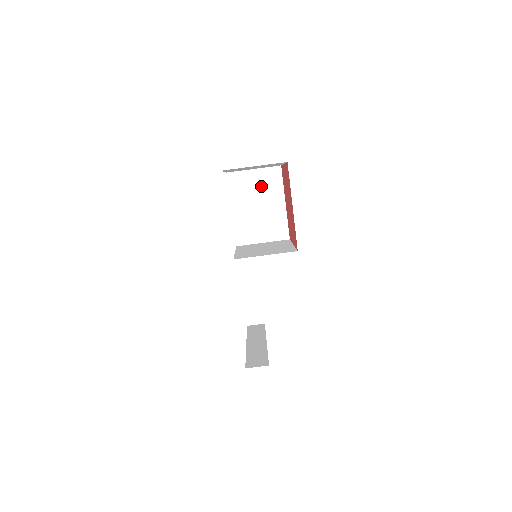
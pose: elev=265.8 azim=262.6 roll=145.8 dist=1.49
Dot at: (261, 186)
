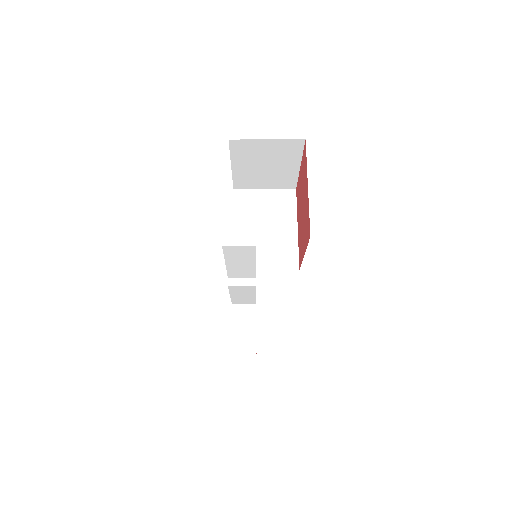
Dot at: (271, 207)
